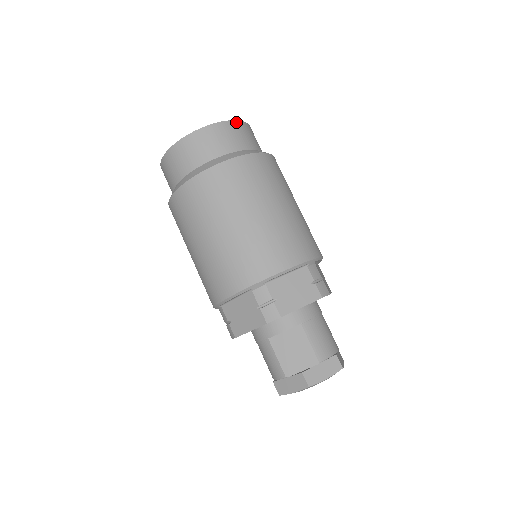
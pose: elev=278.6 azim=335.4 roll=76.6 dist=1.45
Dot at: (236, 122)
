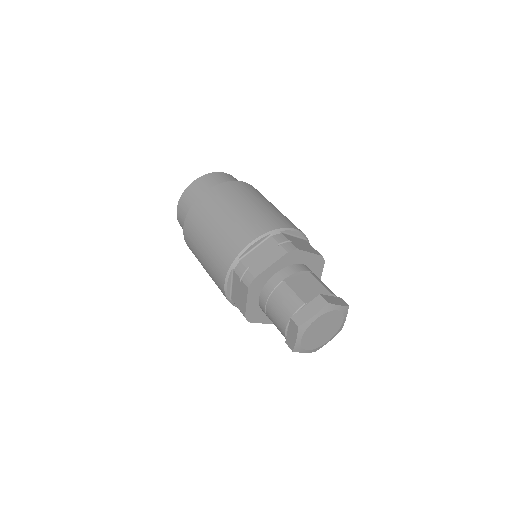
Dot at: occluded
